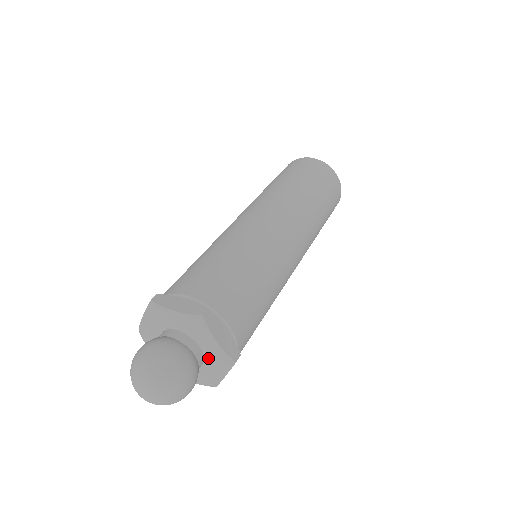
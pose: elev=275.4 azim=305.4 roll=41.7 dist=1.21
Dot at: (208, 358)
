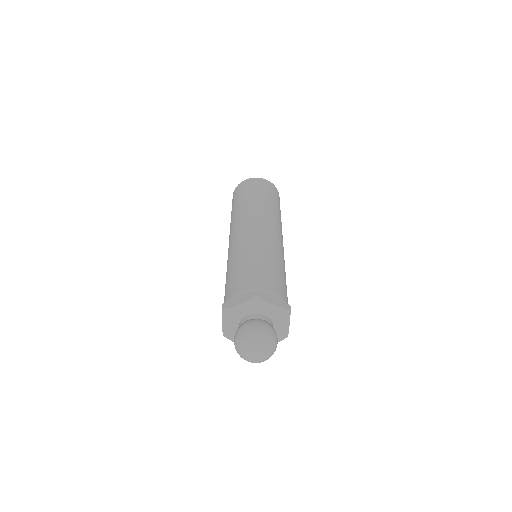
Dot at: (274, 320)
